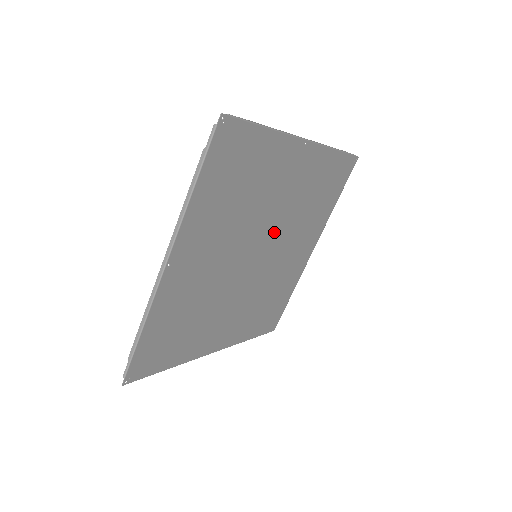
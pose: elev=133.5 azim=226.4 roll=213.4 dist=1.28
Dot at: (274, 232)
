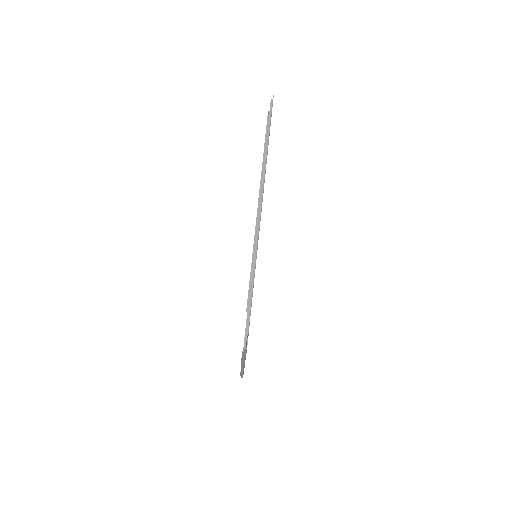
Dot at: occluded
